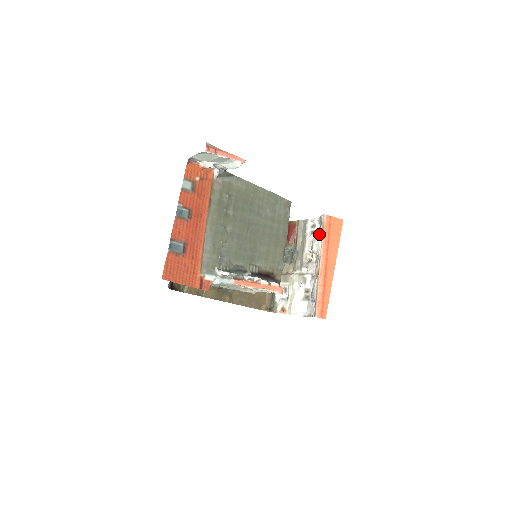
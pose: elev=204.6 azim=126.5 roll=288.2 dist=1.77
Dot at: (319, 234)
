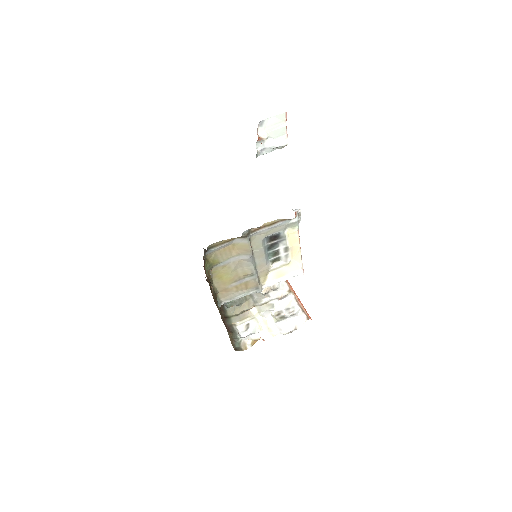
Dot at: occluded
